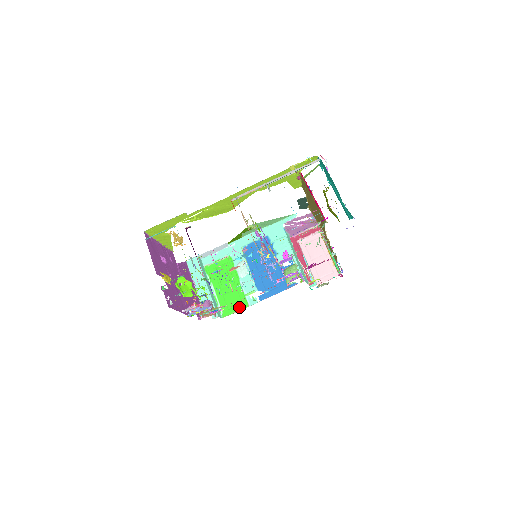
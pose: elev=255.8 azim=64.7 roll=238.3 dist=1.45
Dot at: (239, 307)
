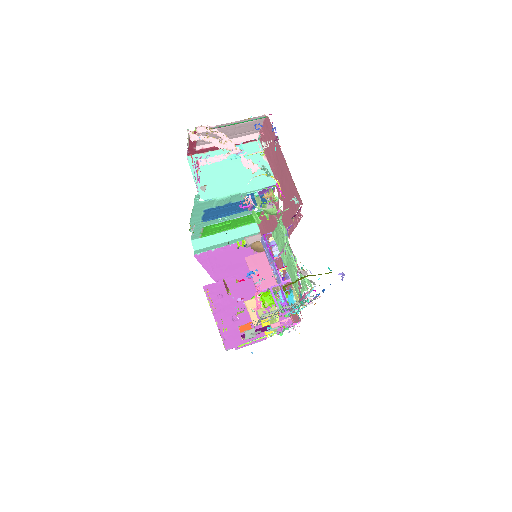
Dot at: occluded
